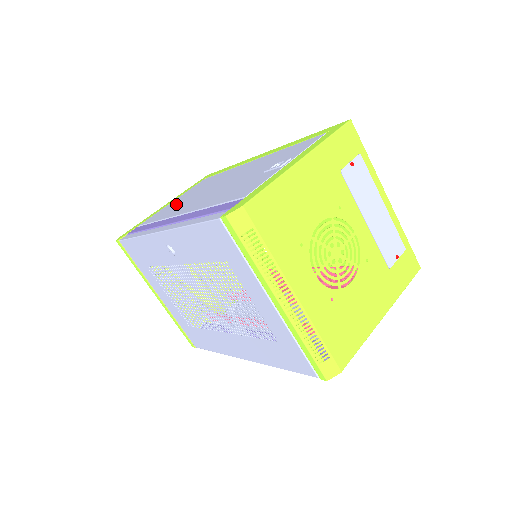
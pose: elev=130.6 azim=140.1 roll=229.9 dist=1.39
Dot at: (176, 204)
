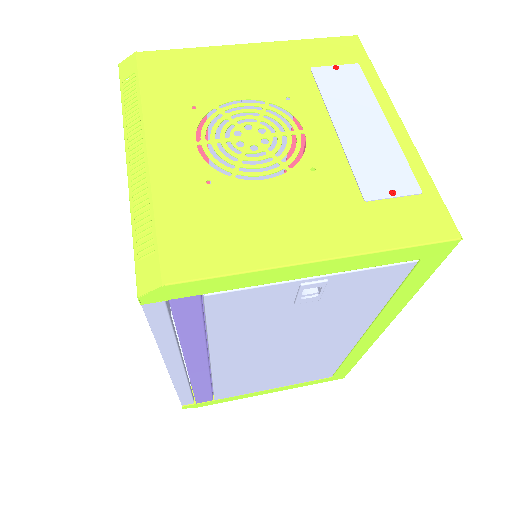
Dot at: occluded
